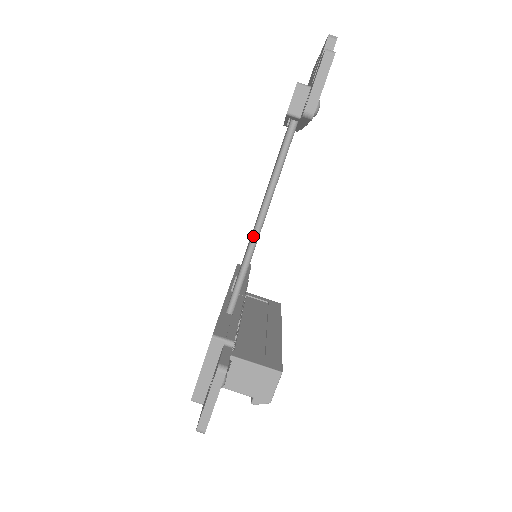
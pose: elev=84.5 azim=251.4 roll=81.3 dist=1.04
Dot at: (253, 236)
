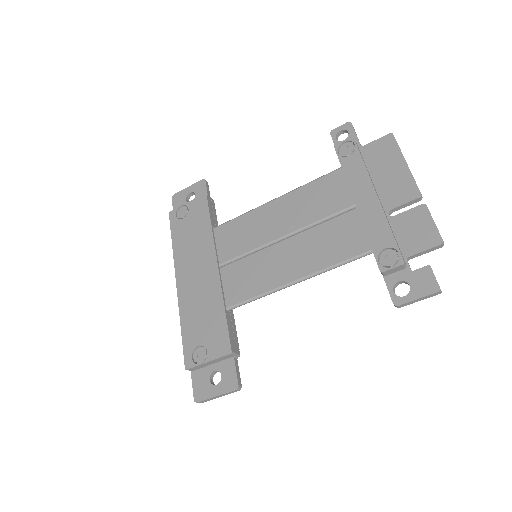
Dot at: (285, 287)
